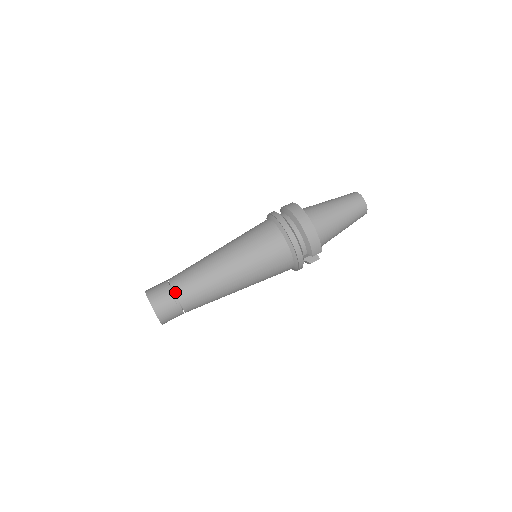
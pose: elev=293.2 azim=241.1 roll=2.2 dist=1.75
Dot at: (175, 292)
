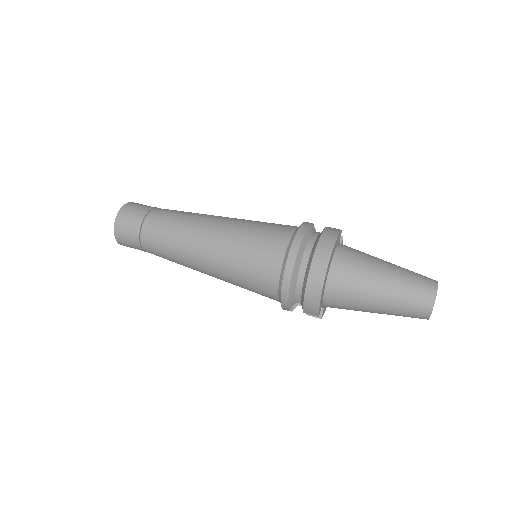
Dot at: (142, 228)
